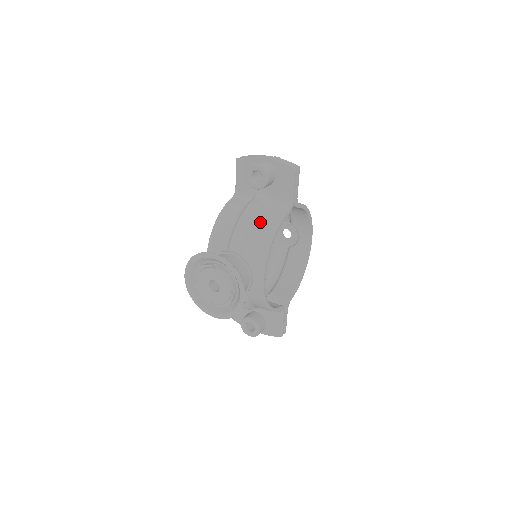
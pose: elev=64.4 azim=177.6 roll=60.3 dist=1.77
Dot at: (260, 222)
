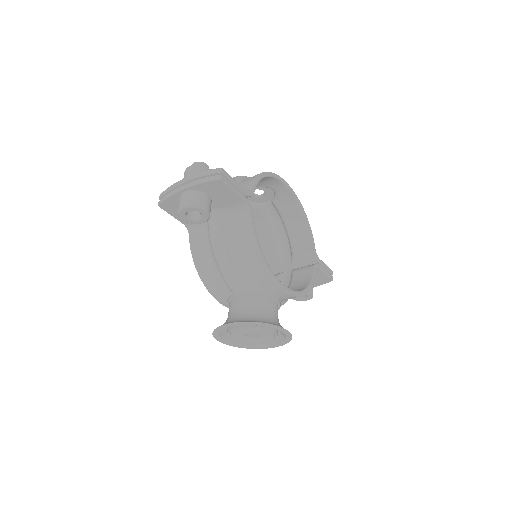
Dot at: (236, 248)
